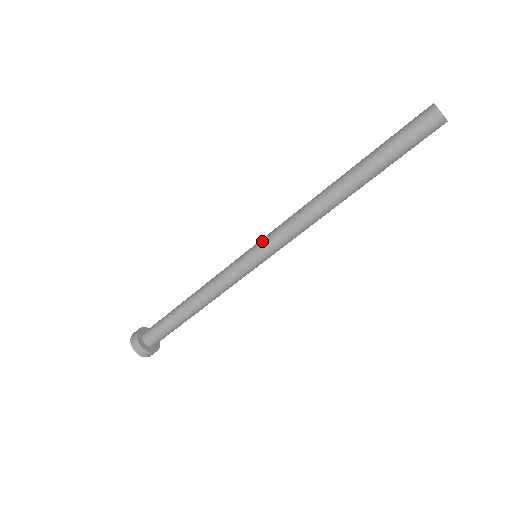
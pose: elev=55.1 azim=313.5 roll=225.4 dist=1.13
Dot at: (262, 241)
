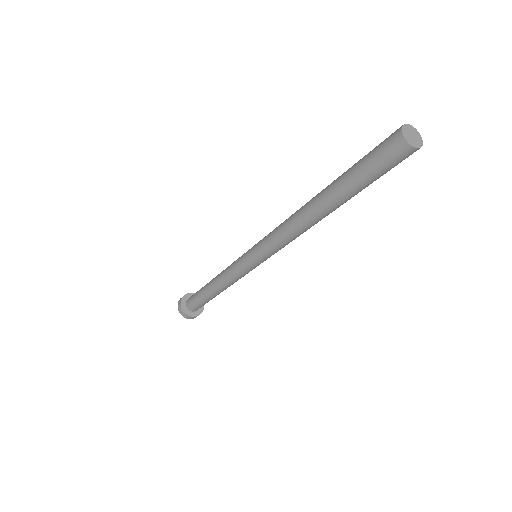
Dot at: (256, 245)
